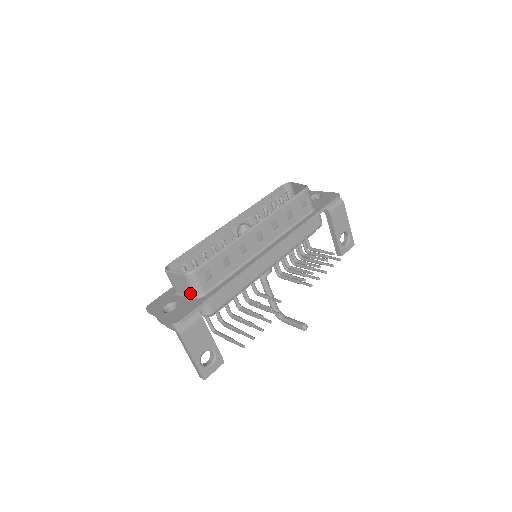
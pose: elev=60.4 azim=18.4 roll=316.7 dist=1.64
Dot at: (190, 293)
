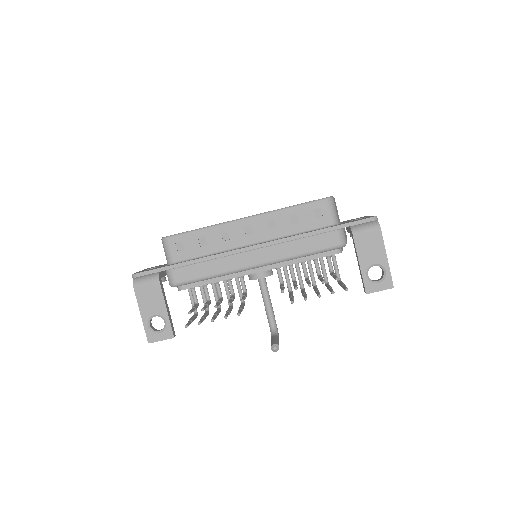
Dot at: occluded
